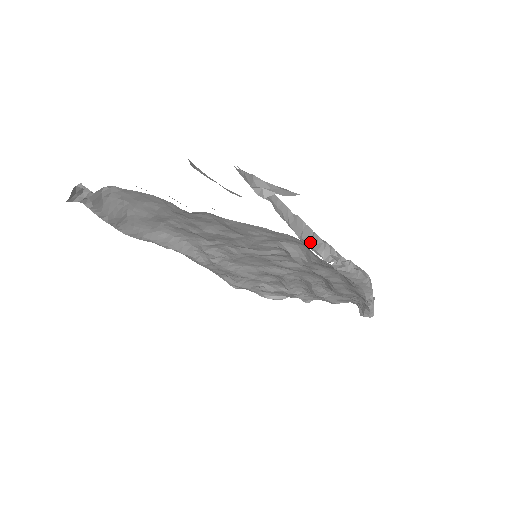
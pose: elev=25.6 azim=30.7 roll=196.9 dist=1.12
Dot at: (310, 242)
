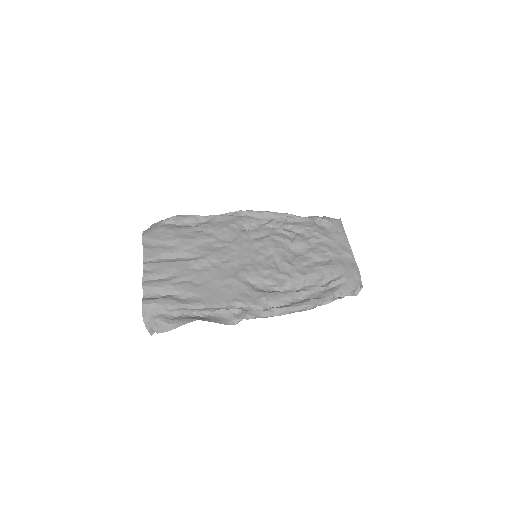
Dot at: (226, 309)
